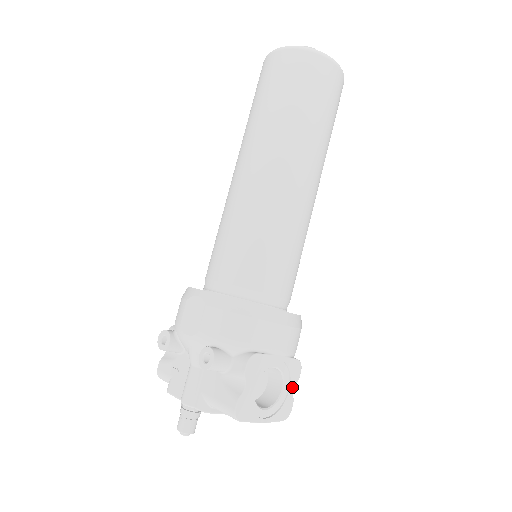
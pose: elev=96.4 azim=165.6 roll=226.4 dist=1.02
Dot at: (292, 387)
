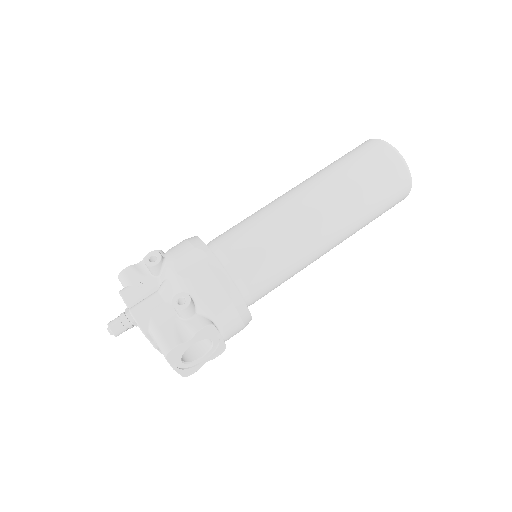
Dot at: (207, 360)
